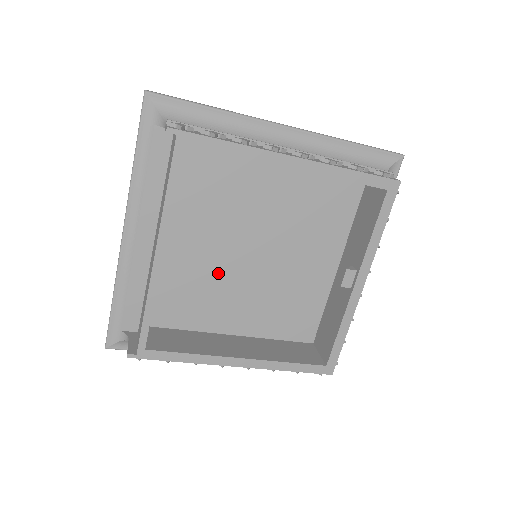
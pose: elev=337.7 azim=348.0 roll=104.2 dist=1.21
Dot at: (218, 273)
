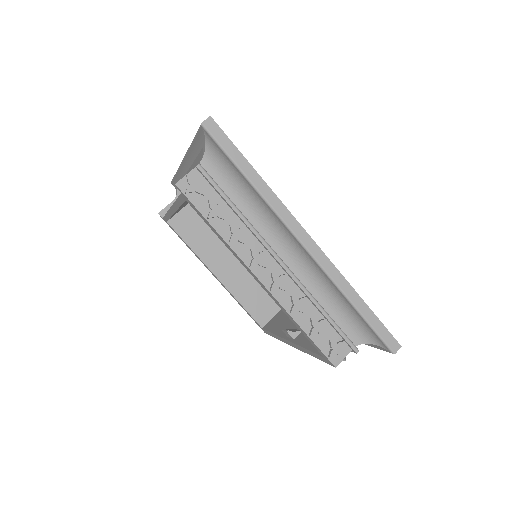
Dot at: occluded
